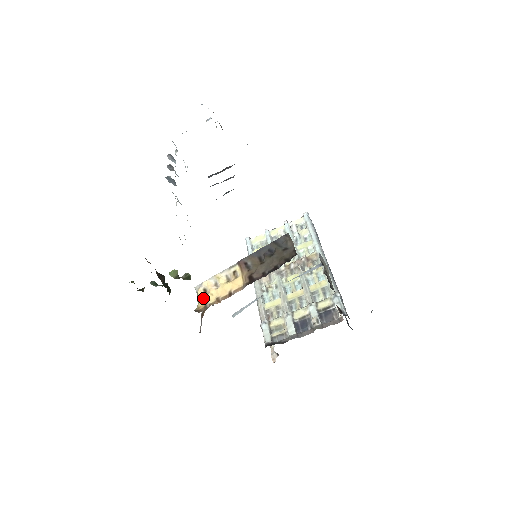
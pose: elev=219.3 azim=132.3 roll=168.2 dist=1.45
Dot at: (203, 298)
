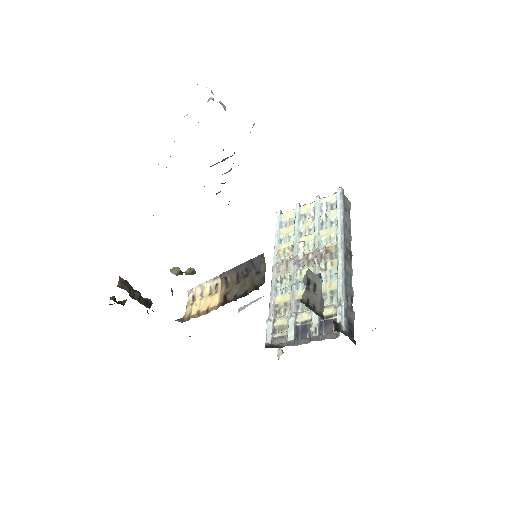
Dot at: (190, 306)
